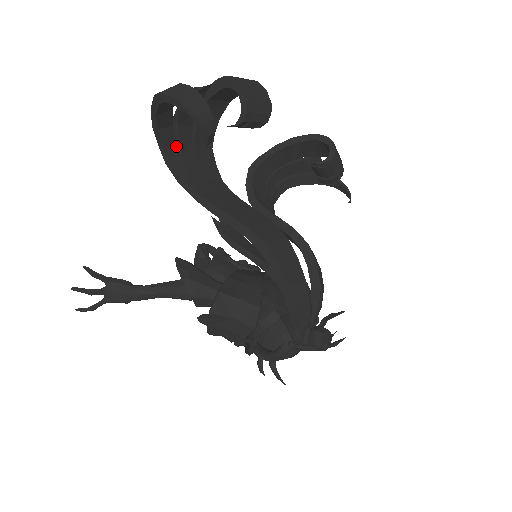
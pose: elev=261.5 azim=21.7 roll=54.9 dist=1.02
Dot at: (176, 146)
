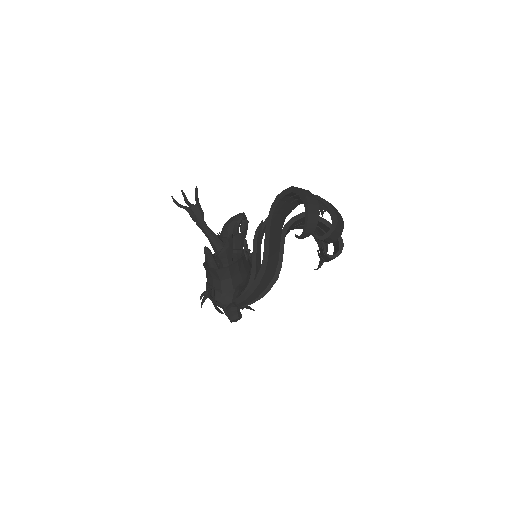
Dot at: (289, 197)
